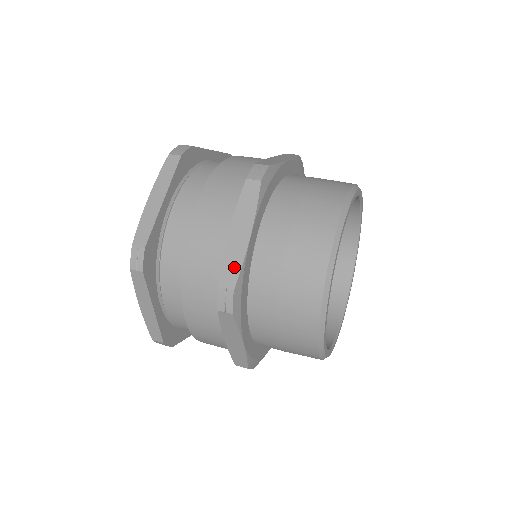
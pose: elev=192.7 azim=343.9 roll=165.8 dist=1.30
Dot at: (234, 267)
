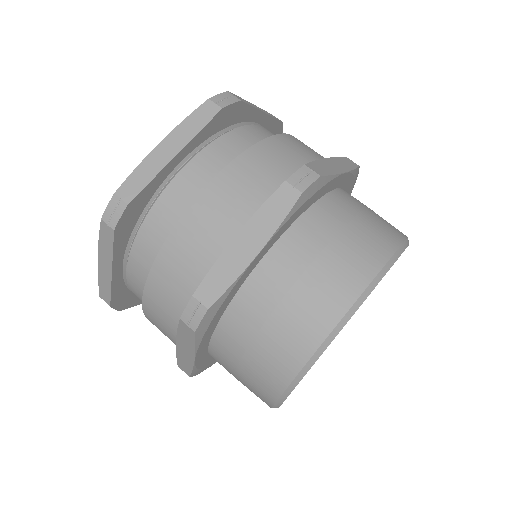
Dot at: (325, 170)
